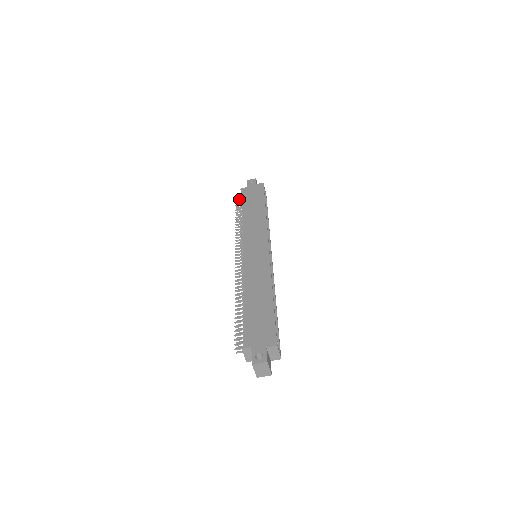
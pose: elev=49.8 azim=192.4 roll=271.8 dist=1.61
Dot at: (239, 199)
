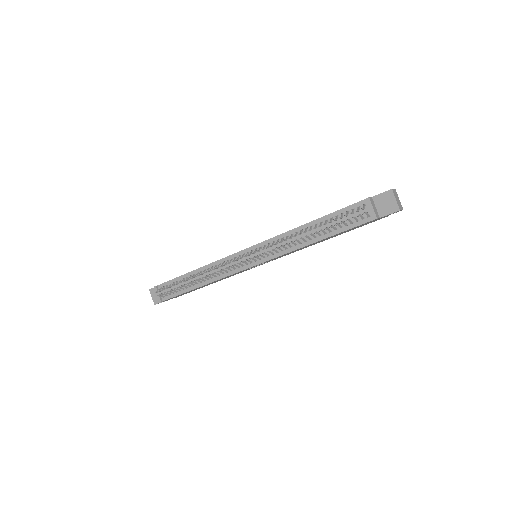
Dot at: (159, 295)
